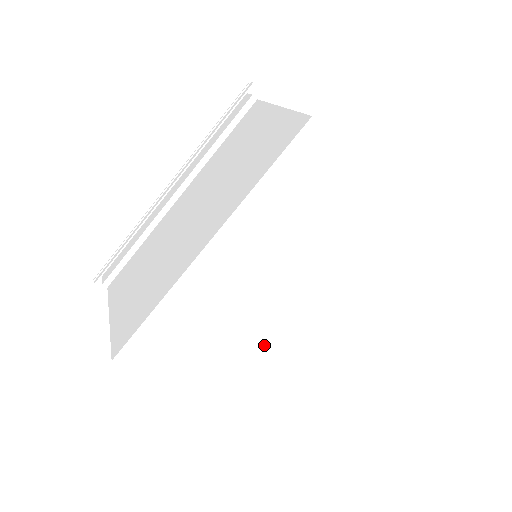
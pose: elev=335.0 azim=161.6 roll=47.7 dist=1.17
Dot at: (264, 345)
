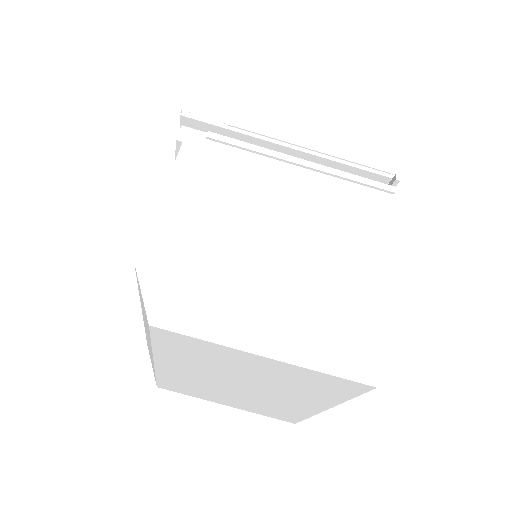
Dot at: (195, 381)
